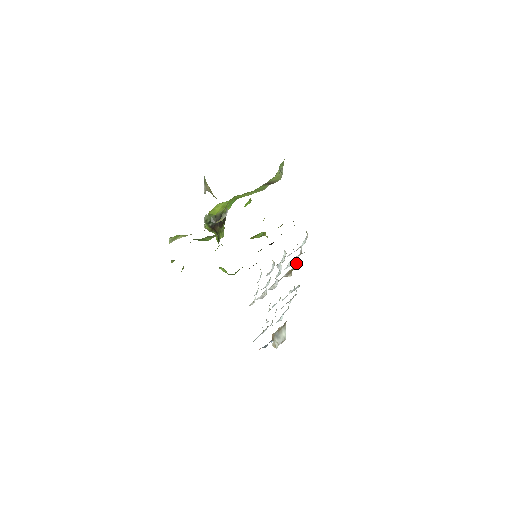
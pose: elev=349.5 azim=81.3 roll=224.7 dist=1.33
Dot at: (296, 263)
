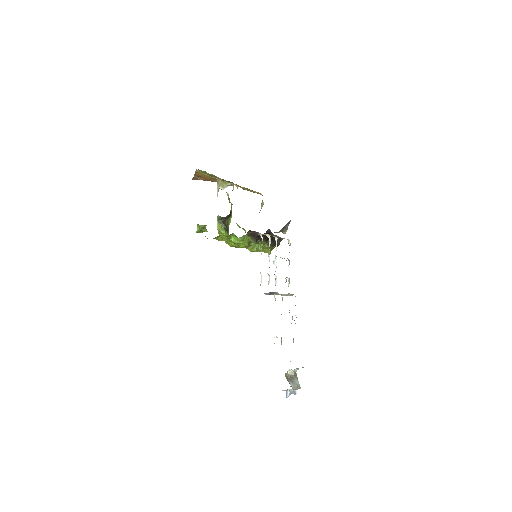
Dot at: occluded
